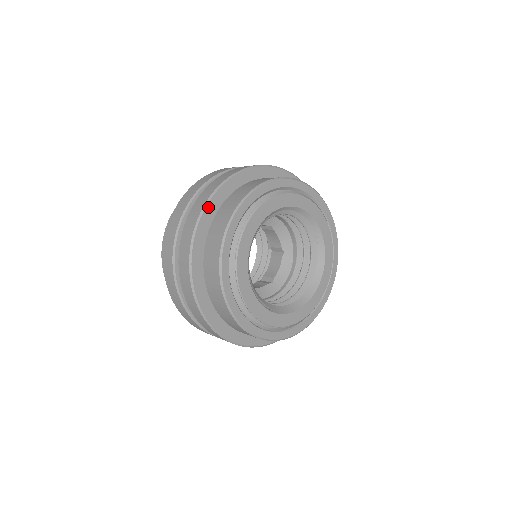
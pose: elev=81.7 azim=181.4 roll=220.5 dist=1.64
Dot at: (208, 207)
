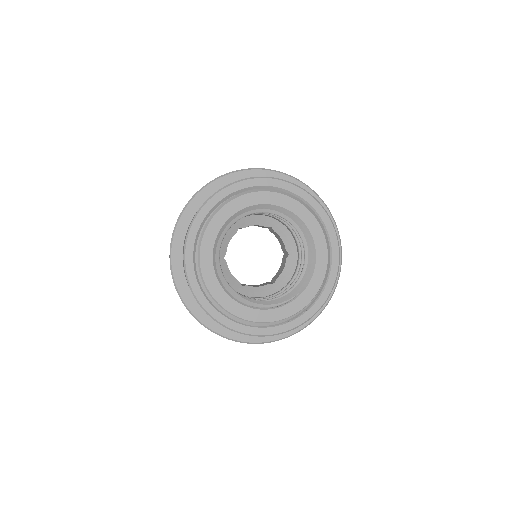
Dot at: (182, 295)
